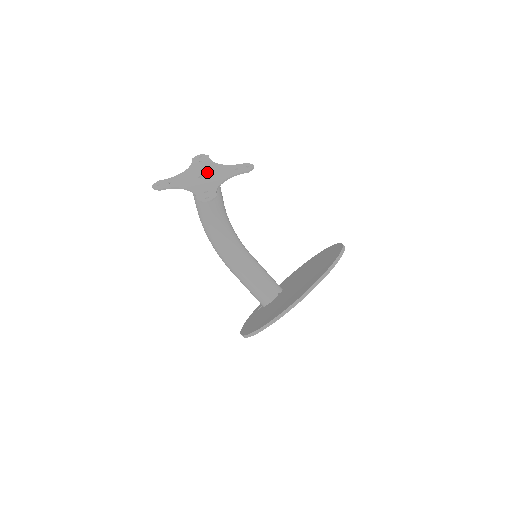
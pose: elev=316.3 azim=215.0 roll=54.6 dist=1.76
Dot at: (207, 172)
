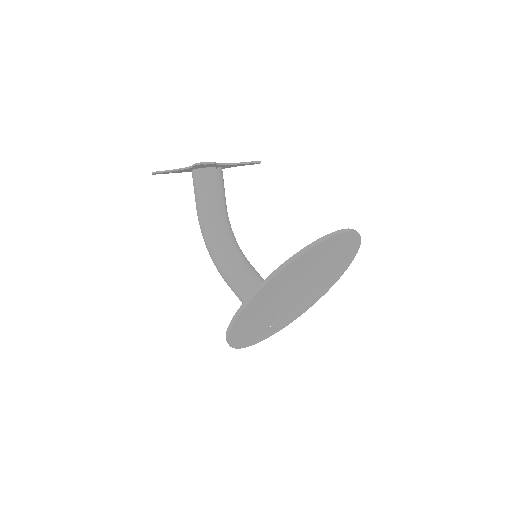
Dot at: occluded
